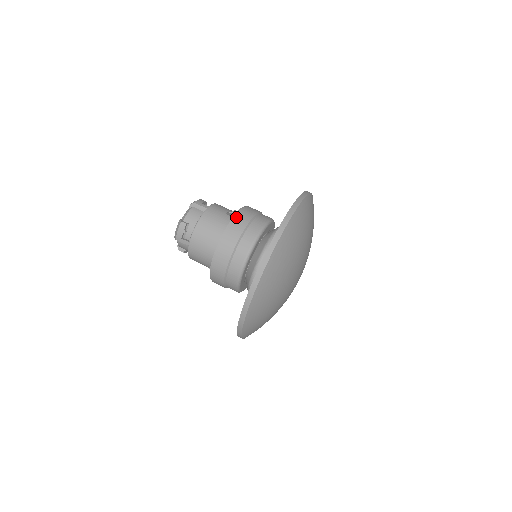
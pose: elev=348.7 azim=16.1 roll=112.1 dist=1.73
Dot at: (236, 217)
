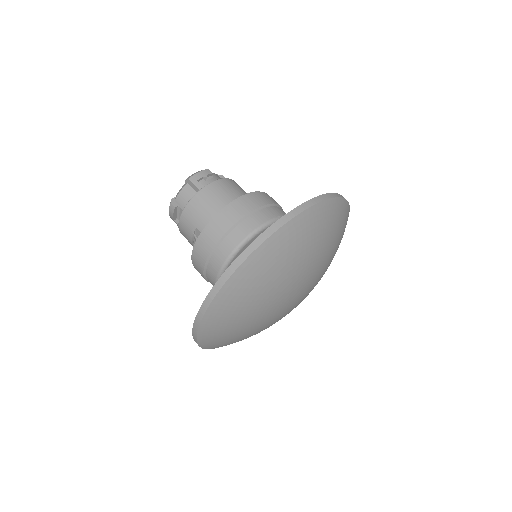
Dot at: occluded
